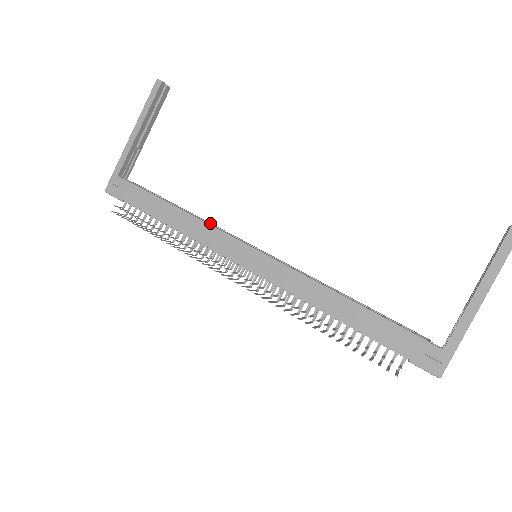
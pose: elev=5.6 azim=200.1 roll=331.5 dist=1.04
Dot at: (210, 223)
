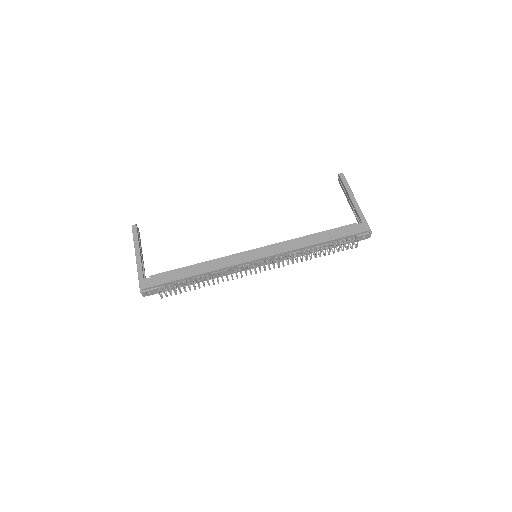
Dot at: occluded
